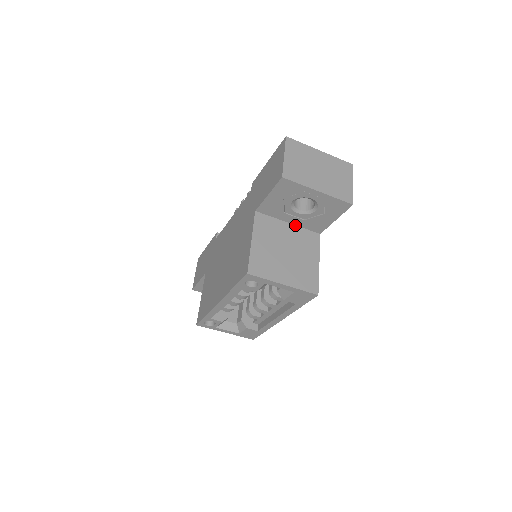
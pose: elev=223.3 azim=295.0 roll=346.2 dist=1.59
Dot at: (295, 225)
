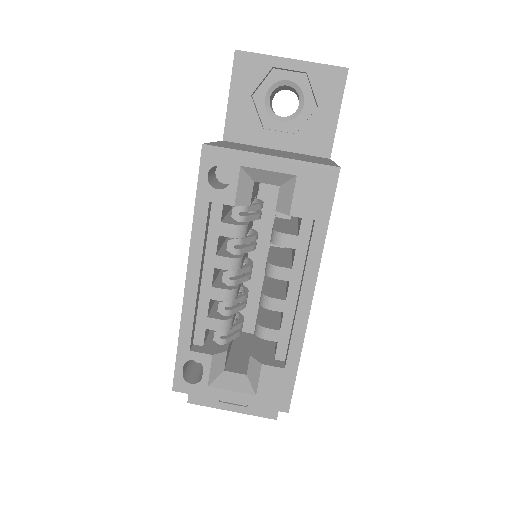
Dot at: (287, 151)
